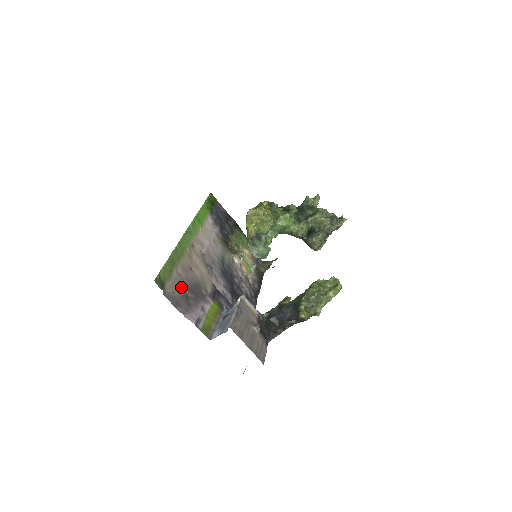
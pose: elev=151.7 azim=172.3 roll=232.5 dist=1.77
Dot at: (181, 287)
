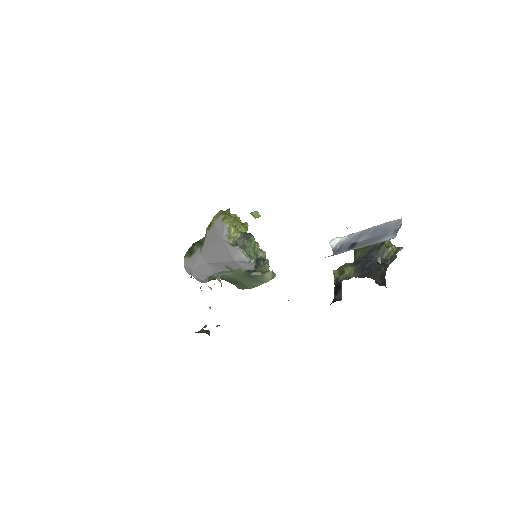
Dot at: occluded
